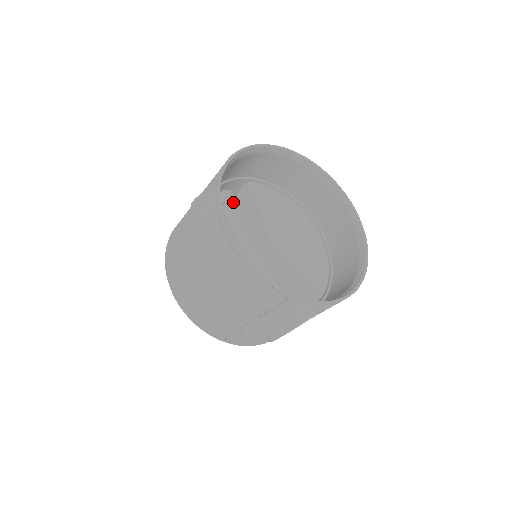
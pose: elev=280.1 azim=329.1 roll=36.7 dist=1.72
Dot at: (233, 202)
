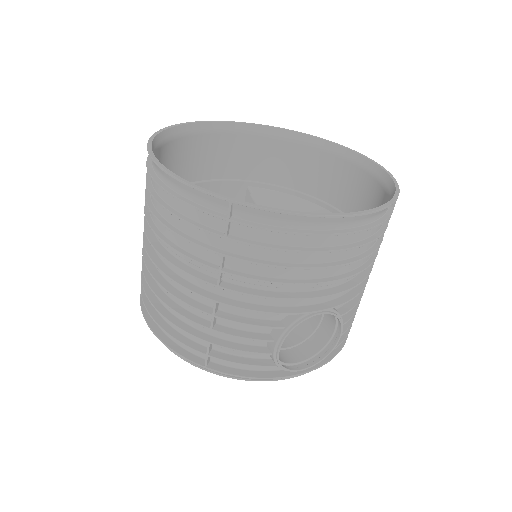
Dot at: occluded
